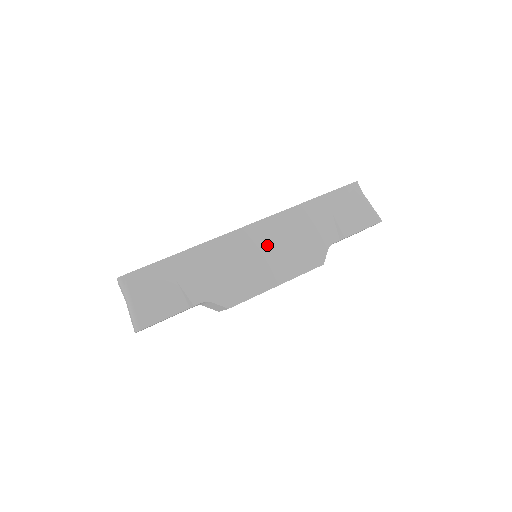
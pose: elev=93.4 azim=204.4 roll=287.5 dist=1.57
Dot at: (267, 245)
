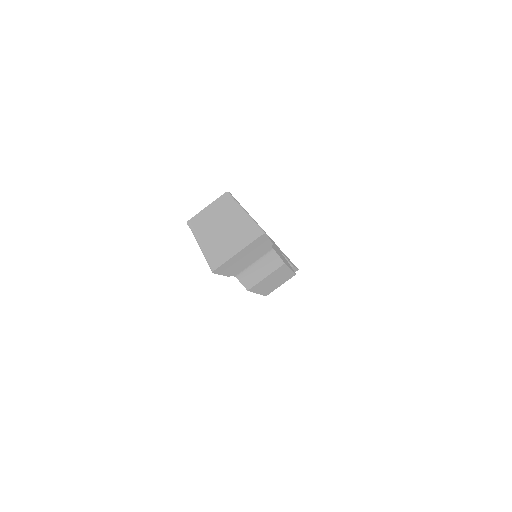
Dot at: occluded
